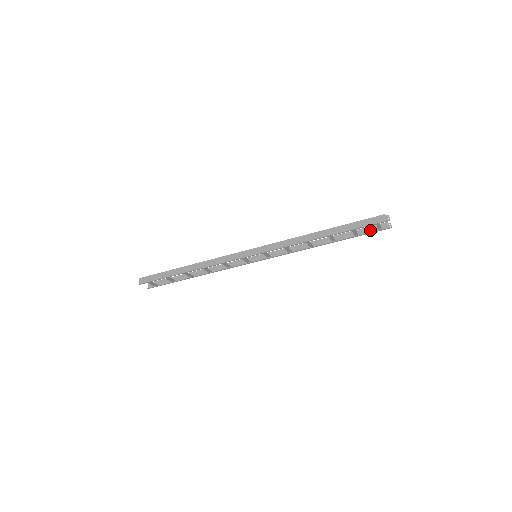
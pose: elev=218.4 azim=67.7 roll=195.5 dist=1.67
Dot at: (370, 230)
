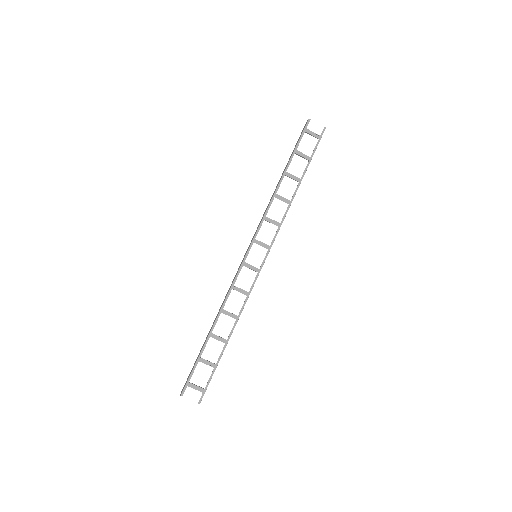
Dot at: (316, 147)
